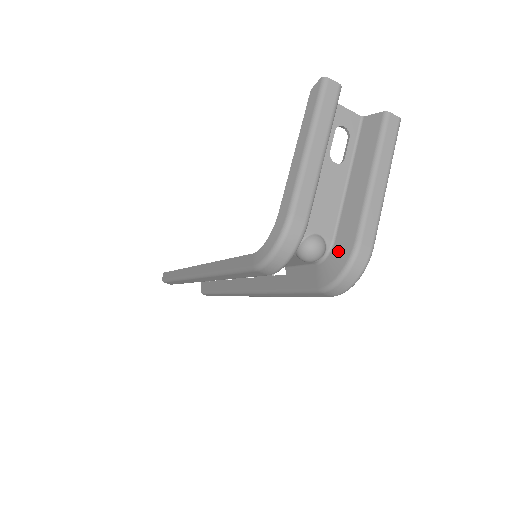
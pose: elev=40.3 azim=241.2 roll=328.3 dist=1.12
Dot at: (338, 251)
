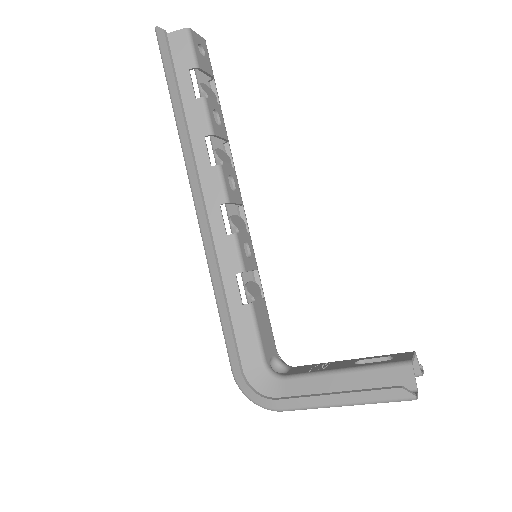
Dot at: occluded
